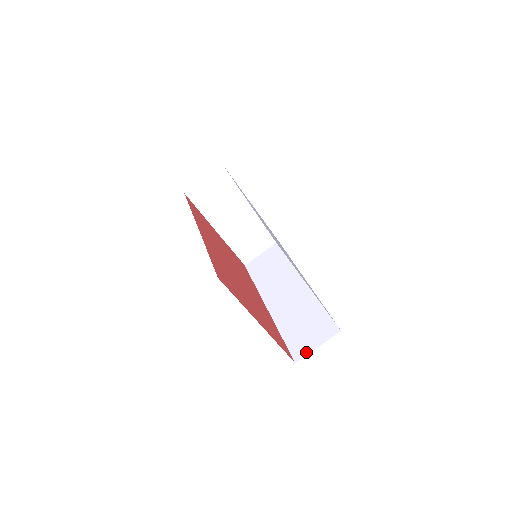
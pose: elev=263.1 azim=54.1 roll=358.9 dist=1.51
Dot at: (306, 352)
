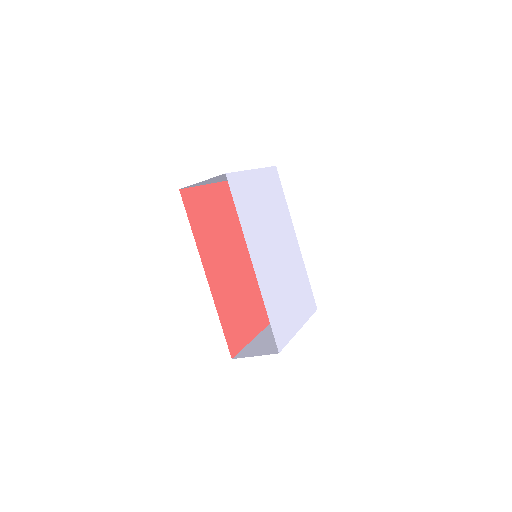
Dot at: occluded
